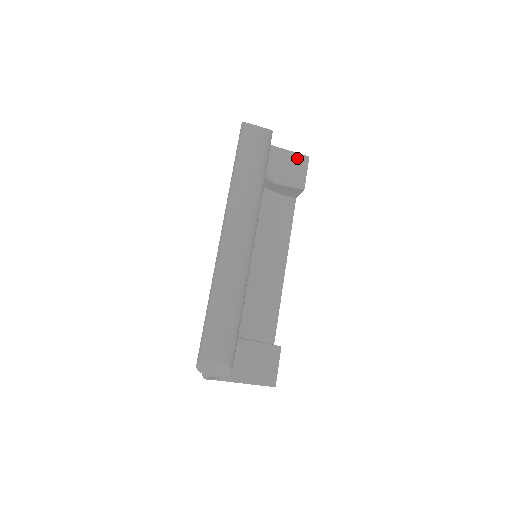
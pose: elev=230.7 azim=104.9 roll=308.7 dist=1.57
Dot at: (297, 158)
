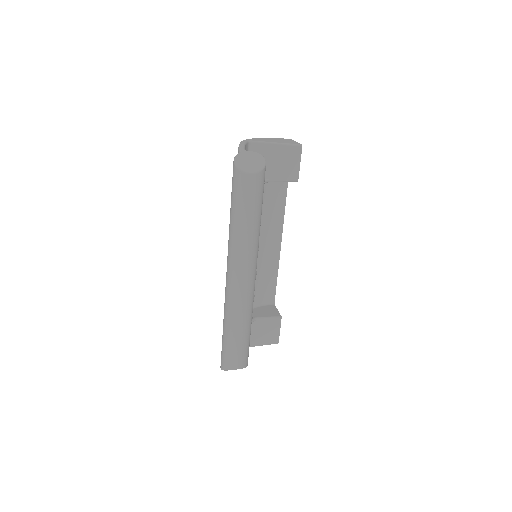
Dot at: (290, 150)
